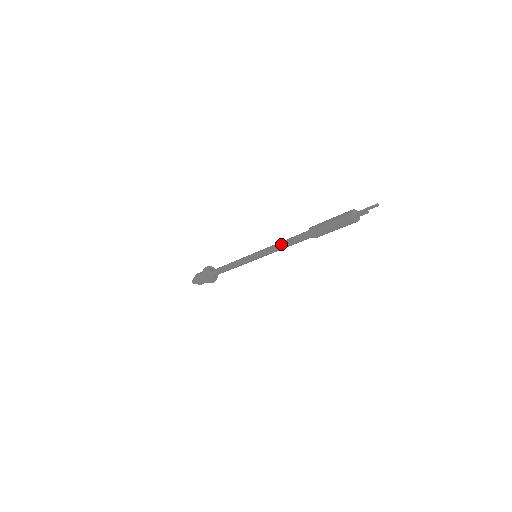
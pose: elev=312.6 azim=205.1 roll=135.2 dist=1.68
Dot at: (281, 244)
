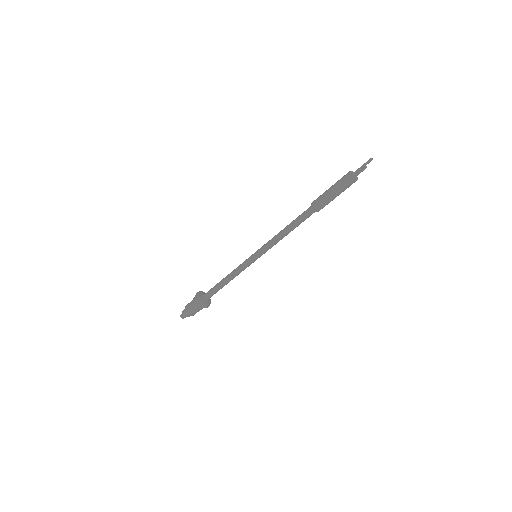
Dot at: (284, 231)
